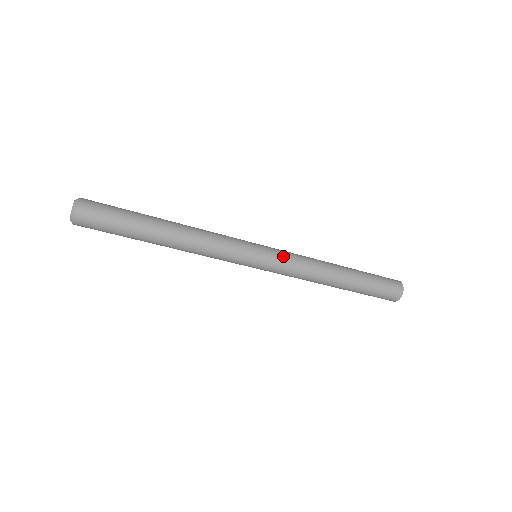
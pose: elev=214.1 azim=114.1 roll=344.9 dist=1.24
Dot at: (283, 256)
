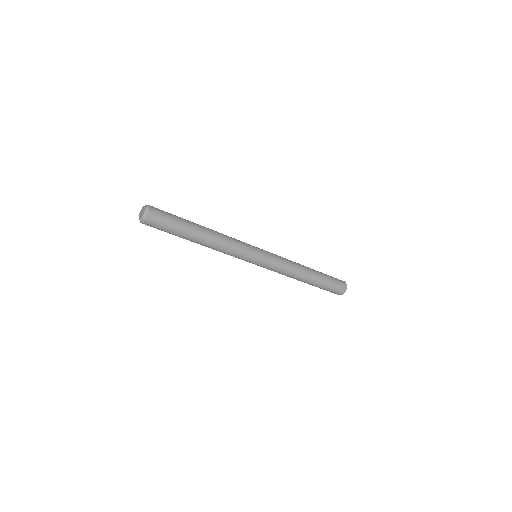
Dot at: (274, 262)
